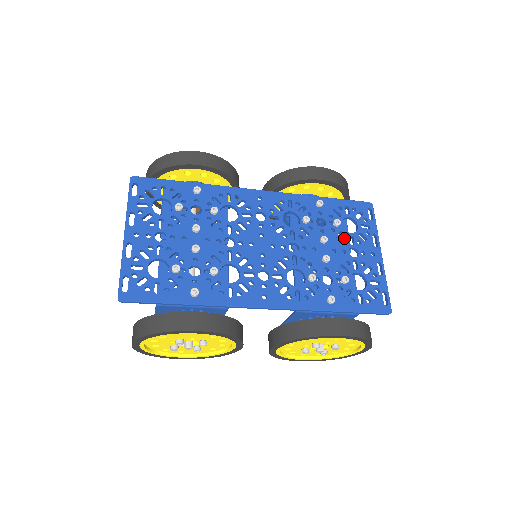
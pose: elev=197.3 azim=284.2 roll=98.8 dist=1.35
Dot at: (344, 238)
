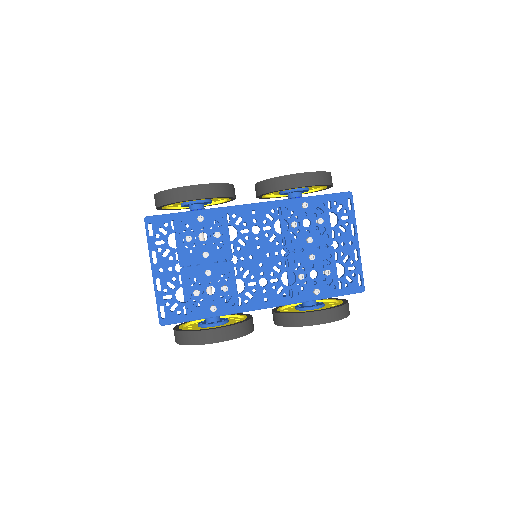
Dot at: (327, 234)
